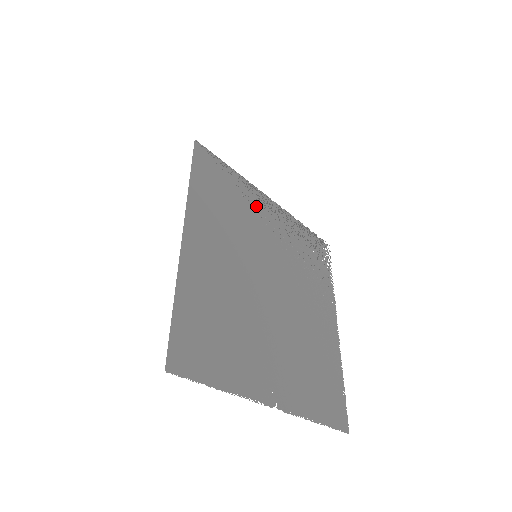
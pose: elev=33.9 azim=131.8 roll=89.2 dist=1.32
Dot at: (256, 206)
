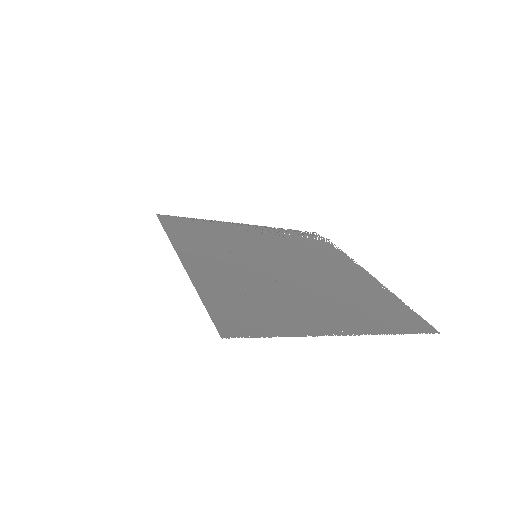
Dot at: (235, 231)
